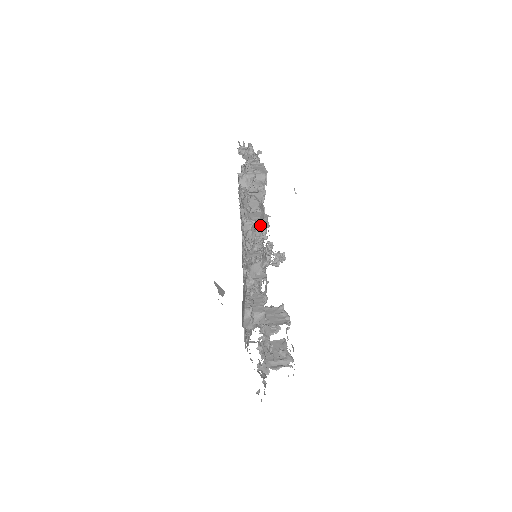
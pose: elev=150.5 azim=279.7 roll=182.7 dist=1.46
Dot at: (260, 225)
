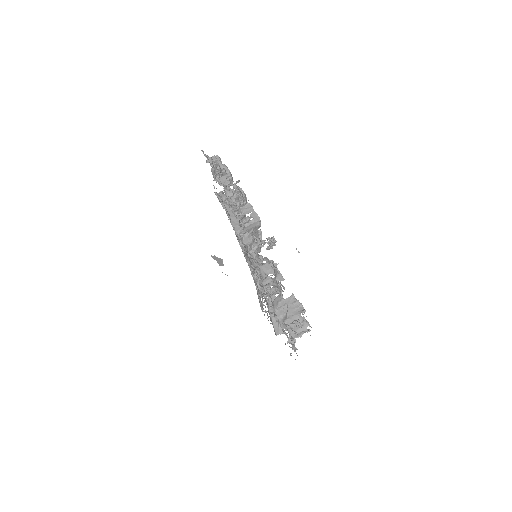
Dot at: (276, 279)
